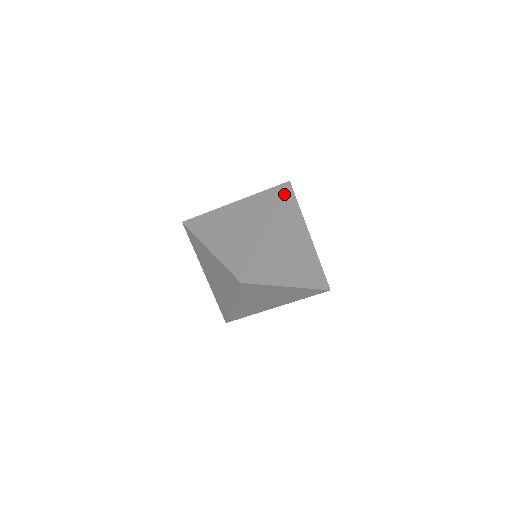
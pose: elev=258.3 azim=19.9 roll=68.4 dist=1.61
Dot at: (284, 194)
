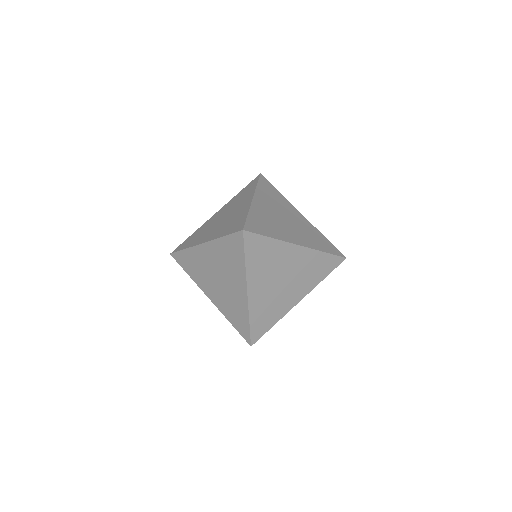
Dot at: occluded
